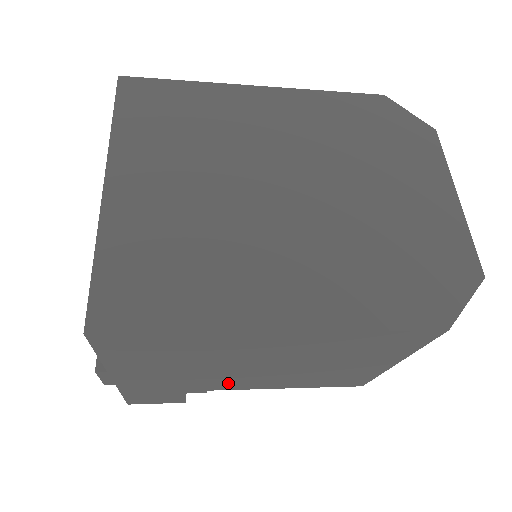
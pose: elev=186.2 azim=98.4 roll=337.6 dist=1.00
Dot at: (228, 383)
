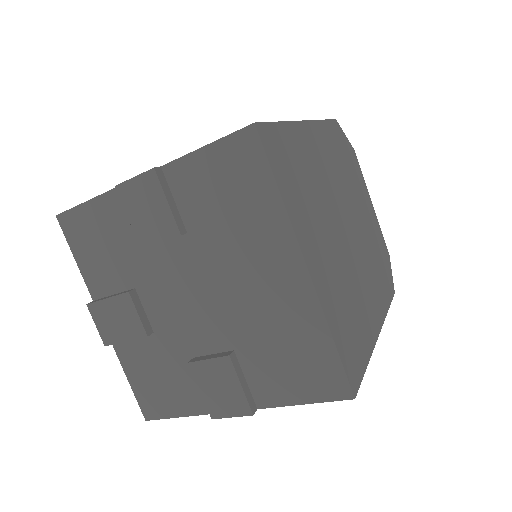
Dot at: occluded
